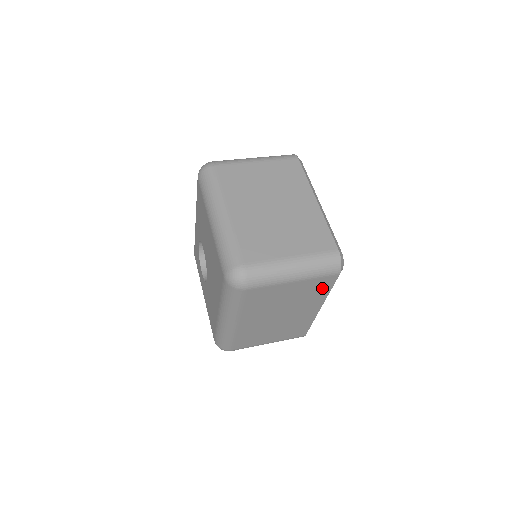
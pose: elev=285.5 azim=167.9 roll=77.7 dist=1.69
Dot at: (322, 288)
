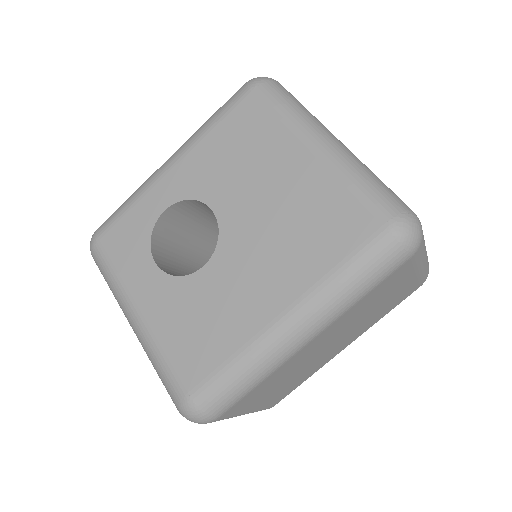
Dot at: (394, 304)
